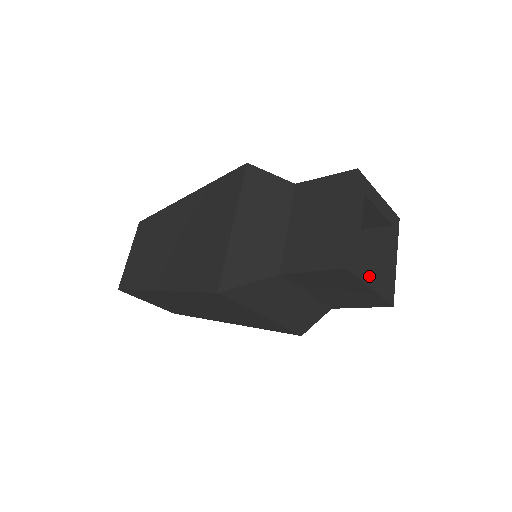
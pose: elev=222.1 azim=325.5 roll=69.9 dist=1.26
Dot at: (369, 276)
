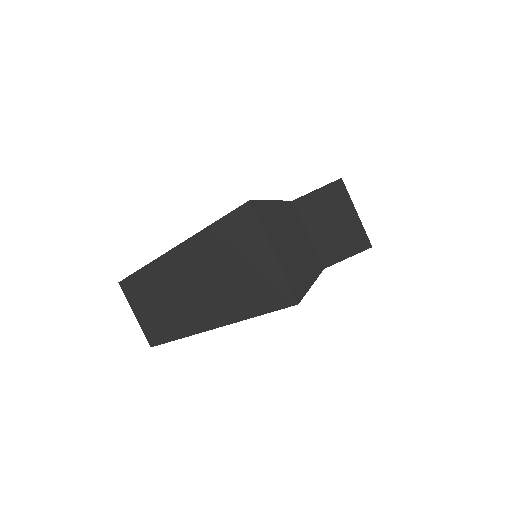
Dot at: occluded
